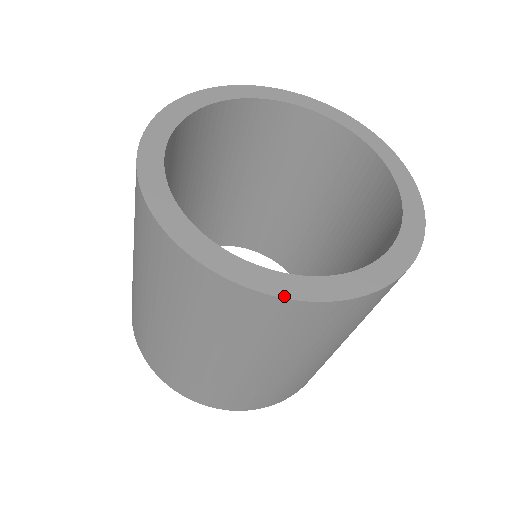
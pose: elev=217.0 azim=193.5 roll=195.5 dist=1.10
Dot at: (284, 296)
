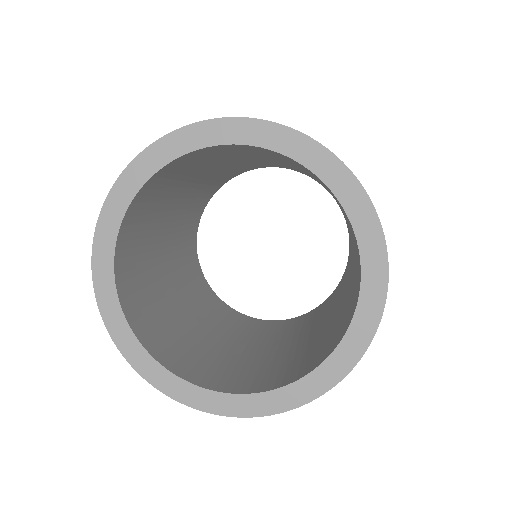
Dot at: (288, 409)
